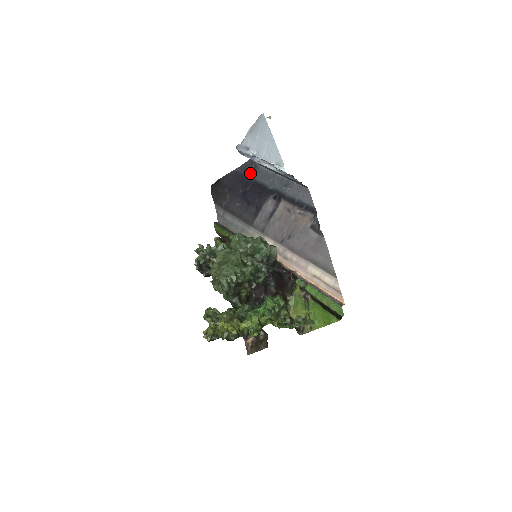
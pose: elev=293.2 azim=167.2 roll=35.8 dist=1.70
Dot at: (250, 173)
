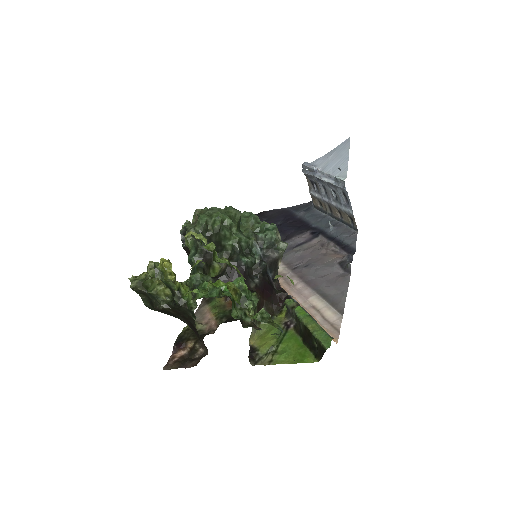
Dot at: (299, 212)
